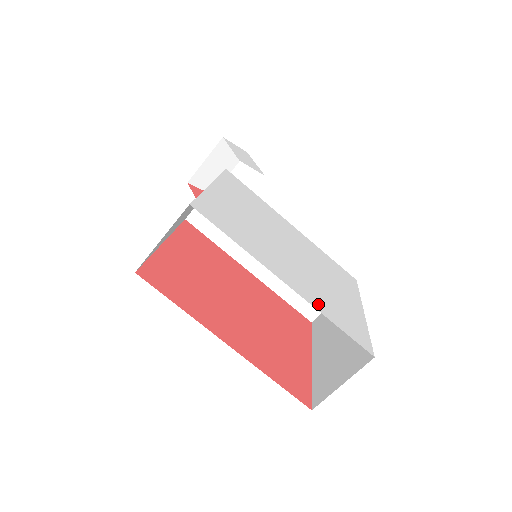
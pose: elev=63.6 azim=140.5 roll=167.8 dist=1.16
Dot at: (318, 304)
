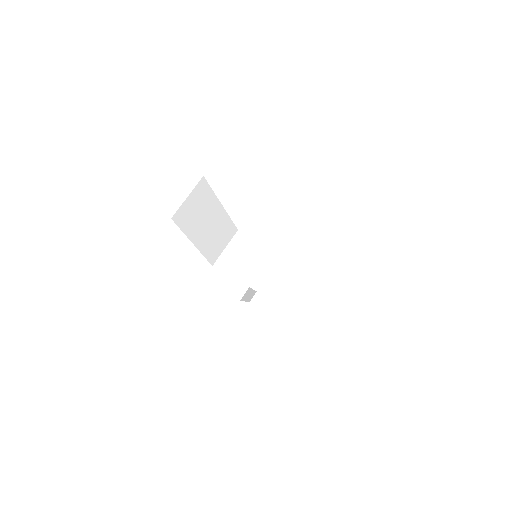
Dot at: occluded
